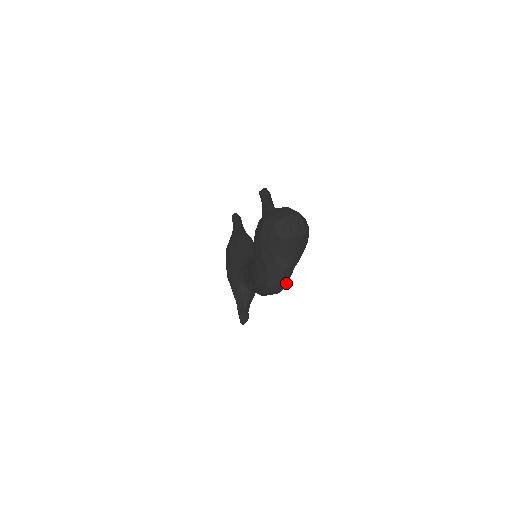
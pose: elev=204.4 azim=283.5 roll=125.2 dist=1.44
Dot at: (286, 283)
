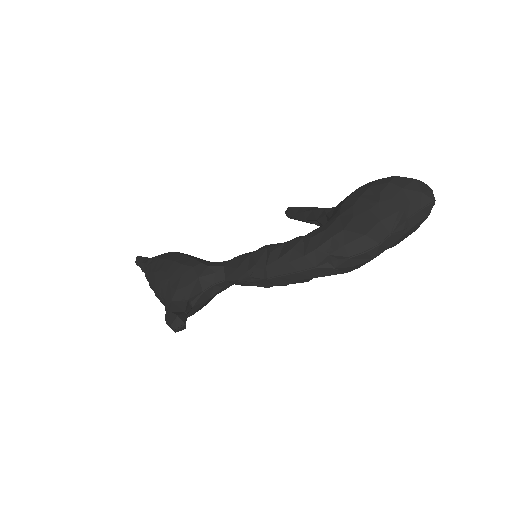
Dot at: (379, 254)
